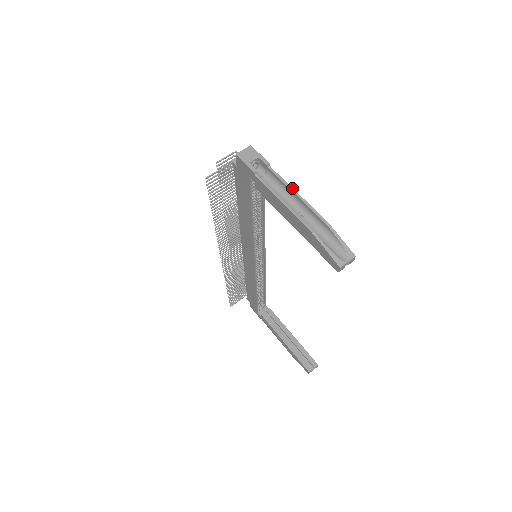
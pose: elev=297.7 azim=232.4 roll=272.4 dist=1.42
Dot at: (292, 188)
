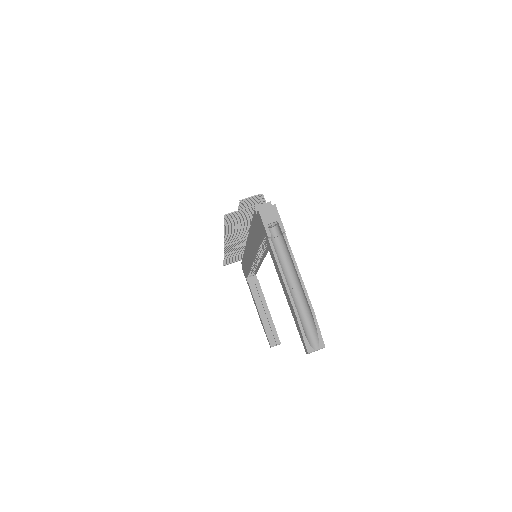
Dot at: (296, 264)
